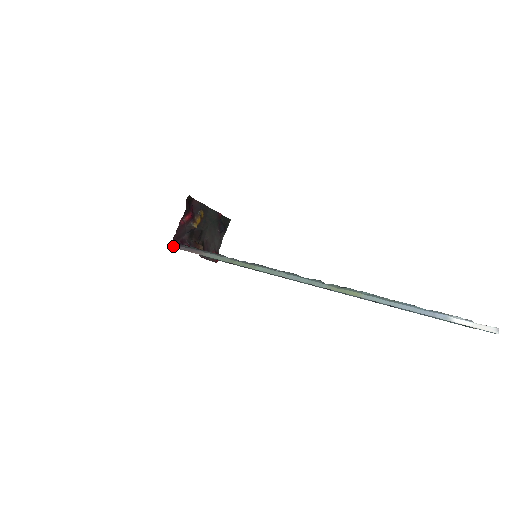
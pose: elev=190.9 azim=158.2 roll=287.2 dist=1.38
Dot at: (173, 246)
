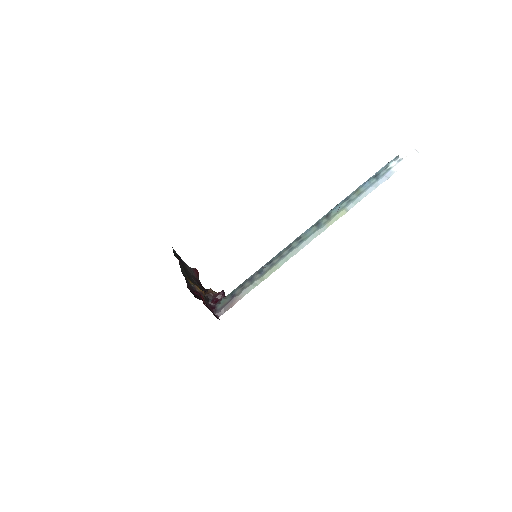
Dot at: (218, 318)
